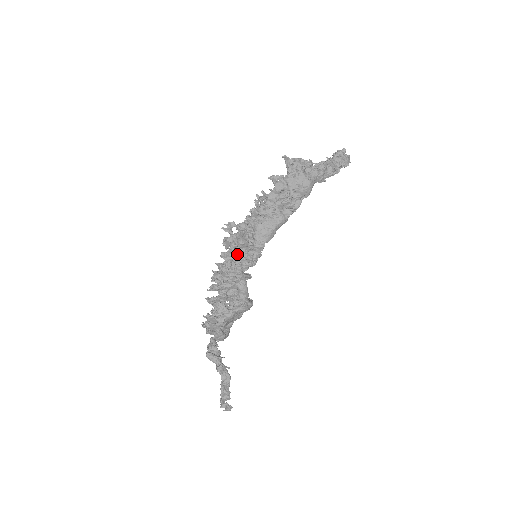
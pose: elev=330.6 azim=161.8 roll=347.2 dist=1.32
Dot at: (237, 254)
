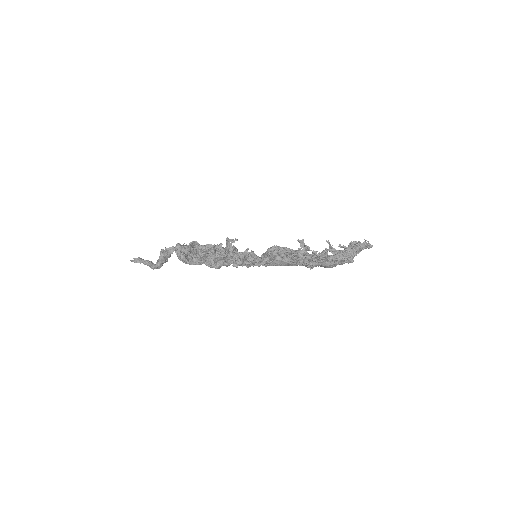
Dot at: (249, 261)
